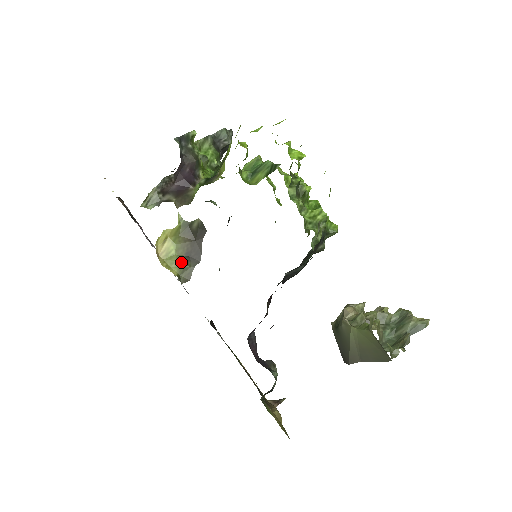
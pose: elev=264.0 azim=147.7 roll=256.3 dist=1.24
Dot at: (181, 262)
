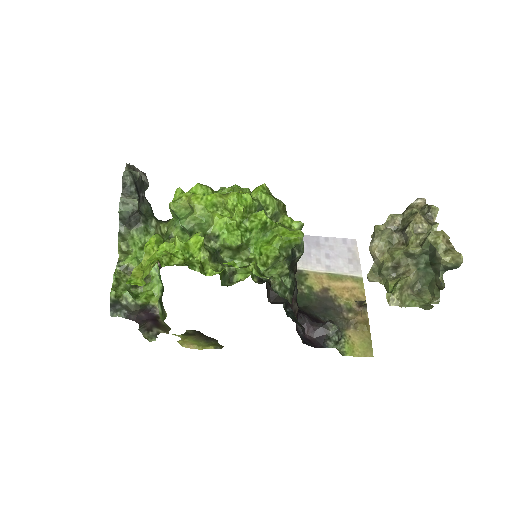
Dot at: (207, 344)
